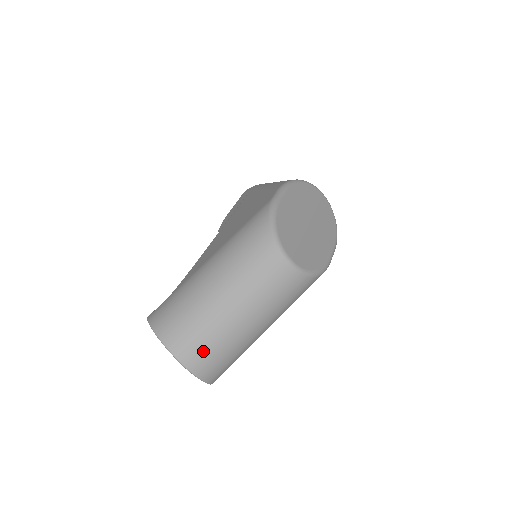
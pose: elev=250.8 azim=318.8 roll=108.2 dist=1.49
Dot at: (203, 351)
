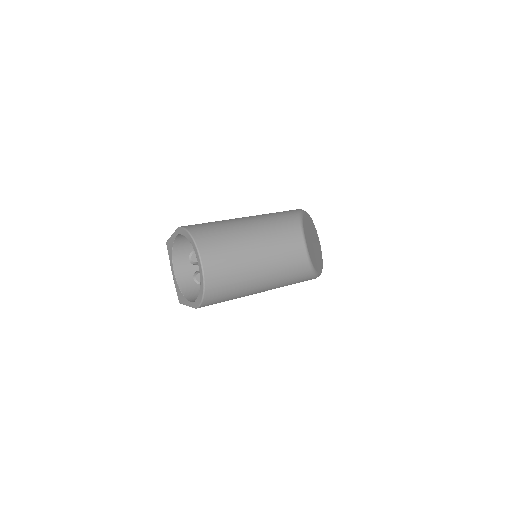
Dot at: (220, 262)
